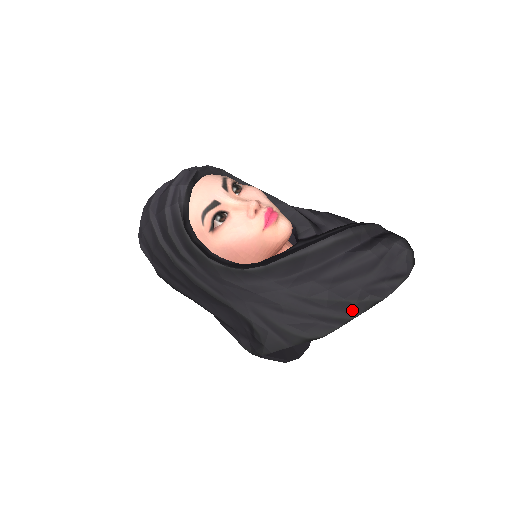
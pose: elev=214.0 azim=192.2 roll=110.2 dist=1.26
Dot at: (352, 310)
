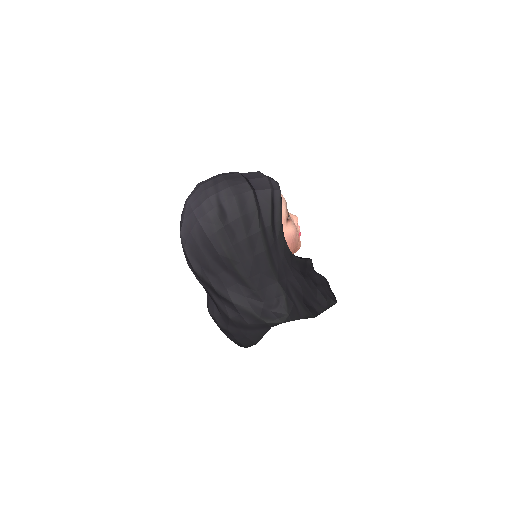
Dot at: (326, 305)
